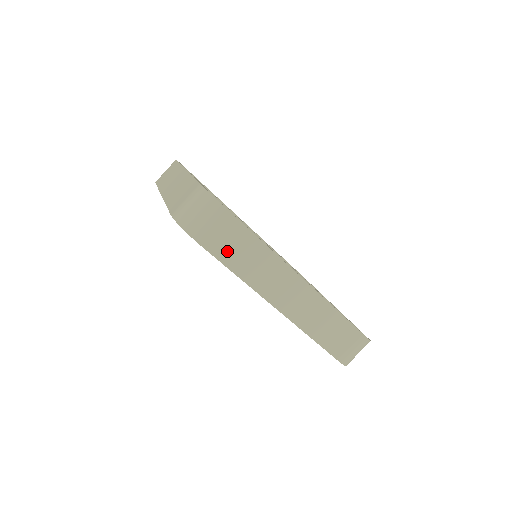
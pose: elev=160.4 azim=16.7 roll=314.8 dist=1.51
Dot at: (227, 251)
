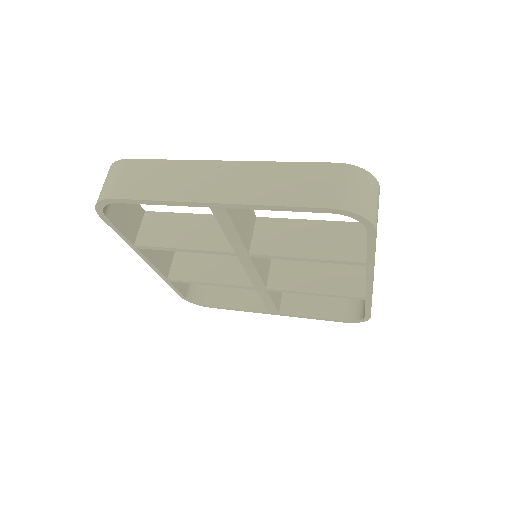
Dot at: occluded
